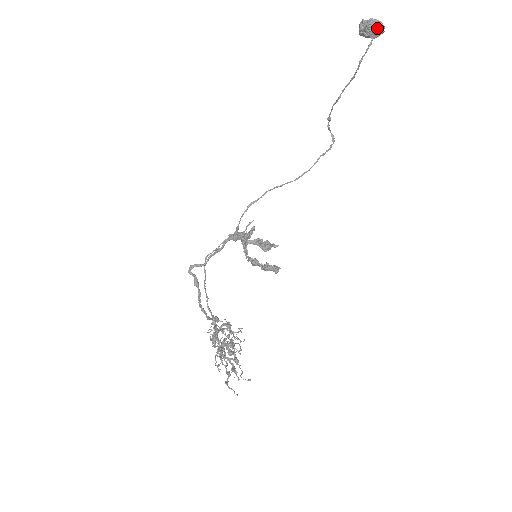
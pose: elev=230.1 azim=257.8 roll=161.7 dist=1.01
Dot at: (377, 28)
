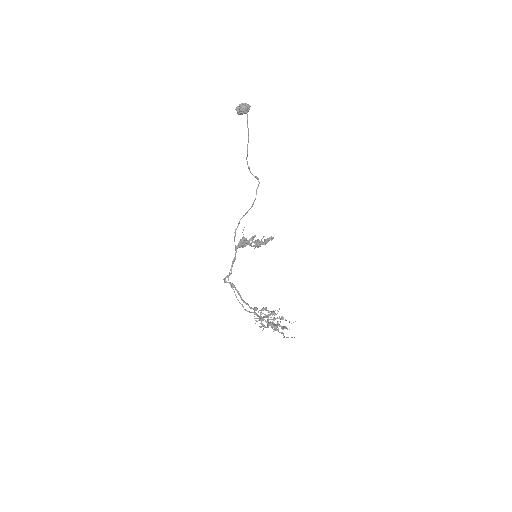
Dot at: (246, 107)
